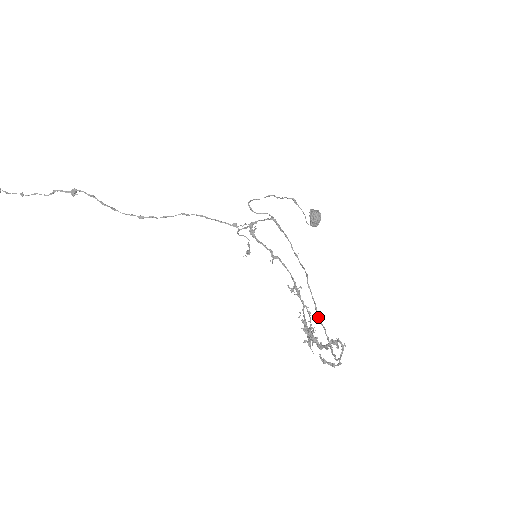
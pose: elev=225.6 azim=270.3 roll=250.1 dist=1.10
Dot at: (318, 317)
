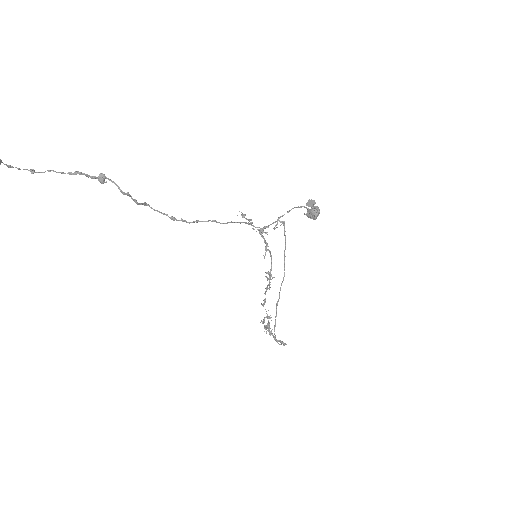
Dot at: occluded
